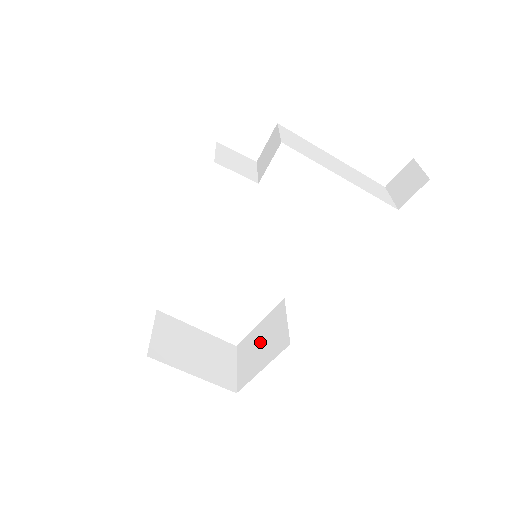
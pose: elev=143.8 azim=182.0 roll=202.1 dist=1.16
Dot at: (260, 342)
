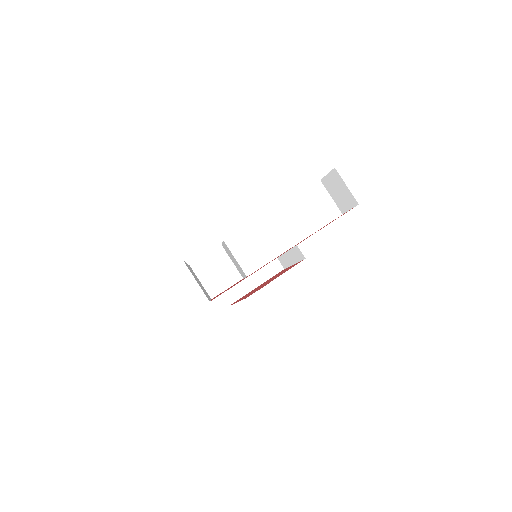
Dot at: occluded
